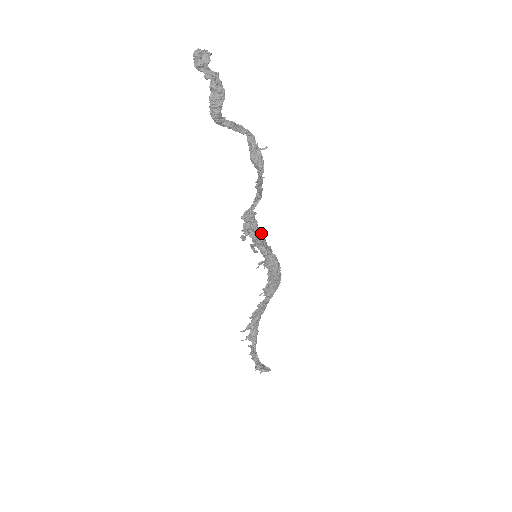
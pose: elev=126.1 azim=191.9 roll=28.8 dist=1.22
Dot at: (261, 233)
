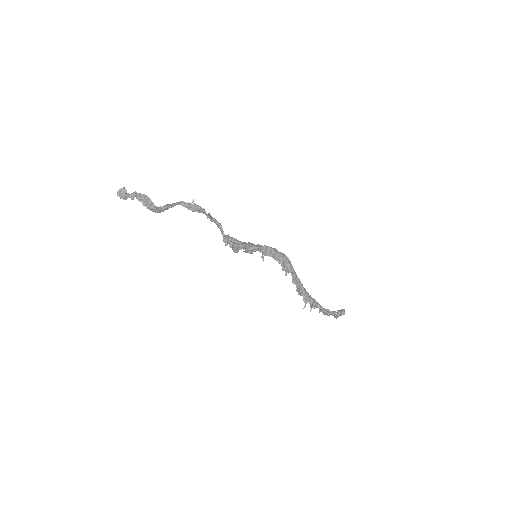
Dot at: (244, 243)
